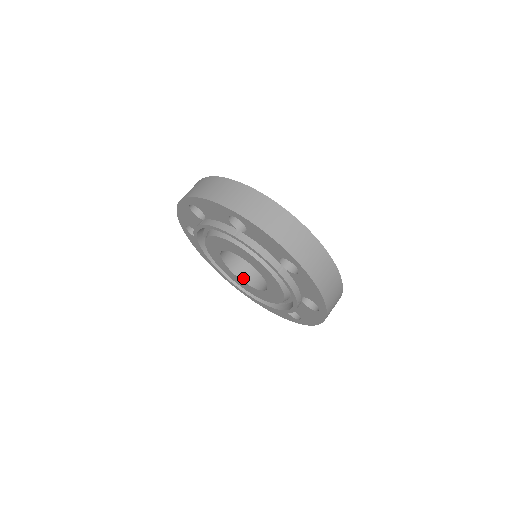
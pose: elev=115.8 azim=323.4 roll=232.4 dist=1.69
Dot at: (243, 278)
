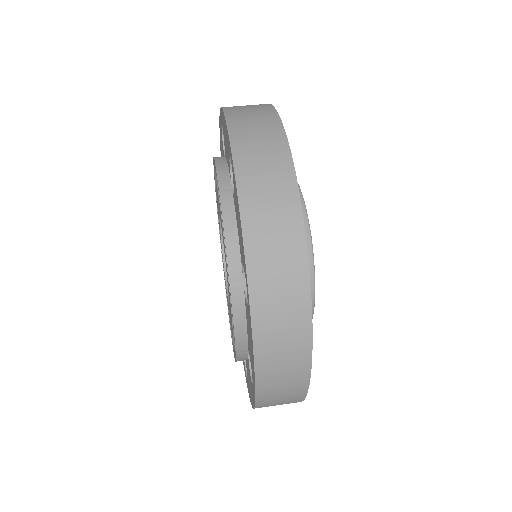
Dot at: occluded
